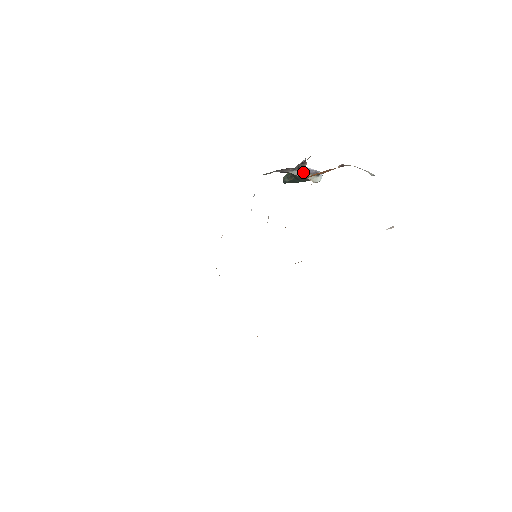
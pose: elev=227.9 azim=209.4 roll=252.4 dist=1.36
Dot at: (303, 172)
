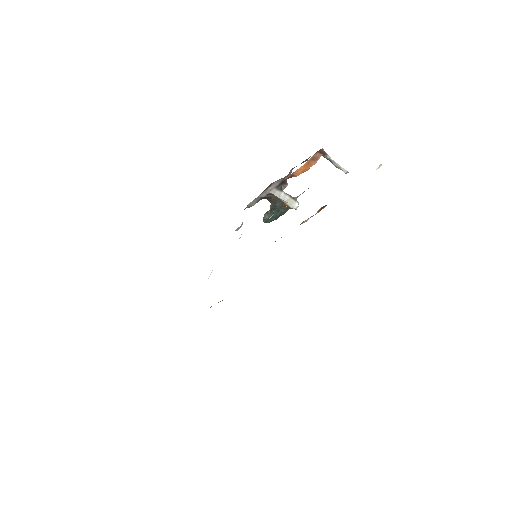
Dot at: (284, 194)
